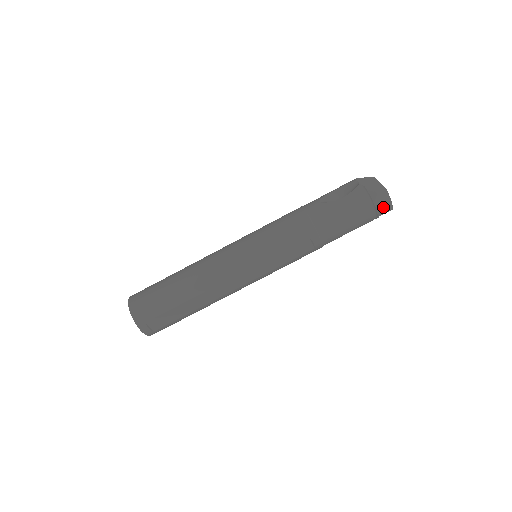
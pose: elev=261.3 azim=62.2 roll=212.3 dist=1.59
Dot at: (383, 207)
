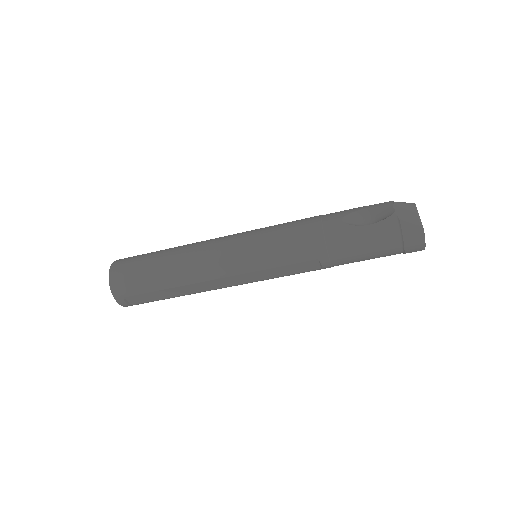
Dot at: (413, 247)
